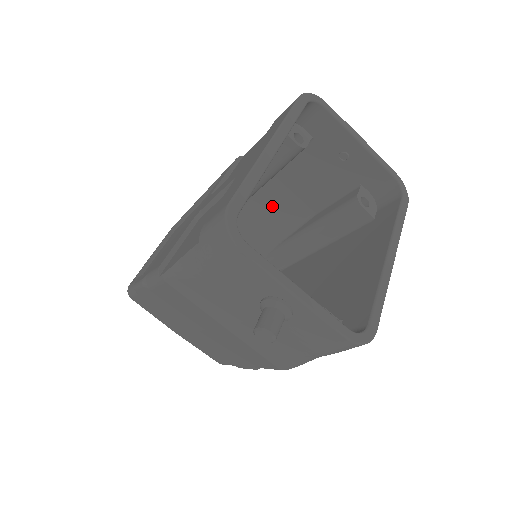
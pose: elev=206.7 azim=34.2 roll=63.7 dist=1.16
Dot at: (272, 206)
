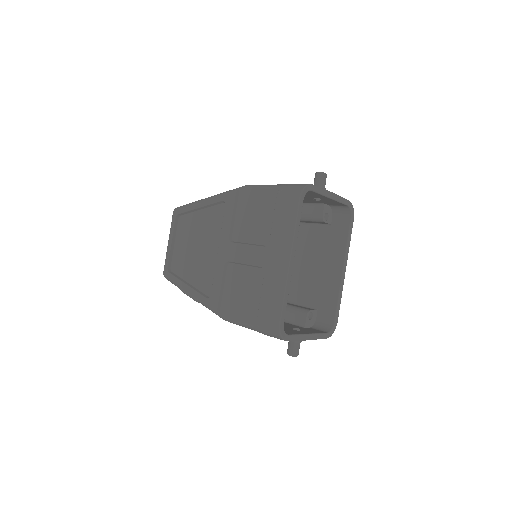
Dot at: occluded
